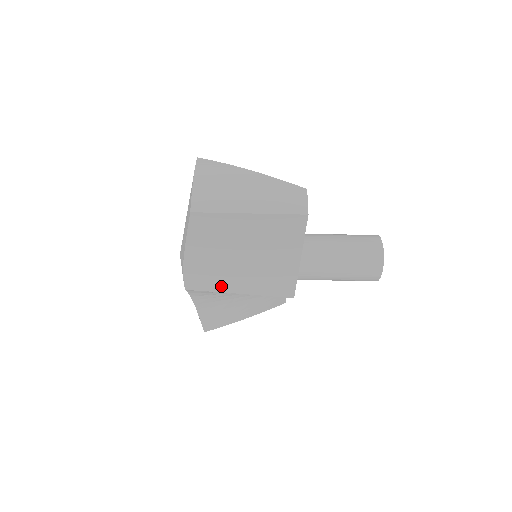
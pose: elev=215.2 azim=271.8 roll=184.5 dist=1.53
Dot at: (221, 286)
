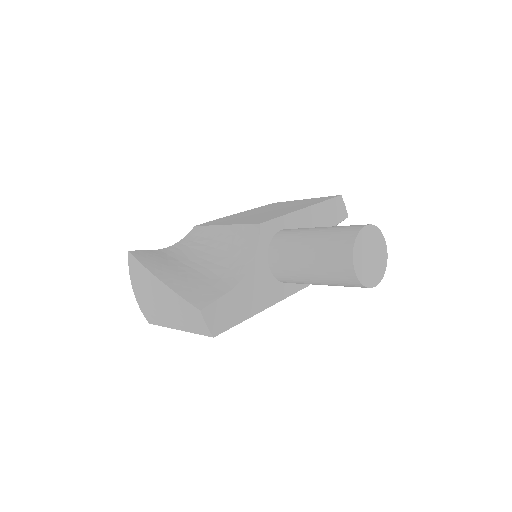
Dot at: occluded
